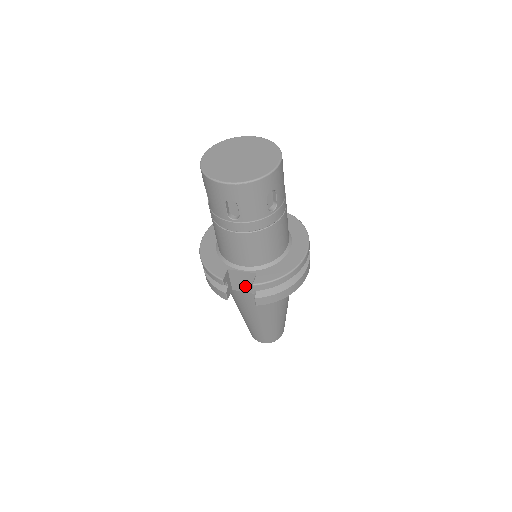
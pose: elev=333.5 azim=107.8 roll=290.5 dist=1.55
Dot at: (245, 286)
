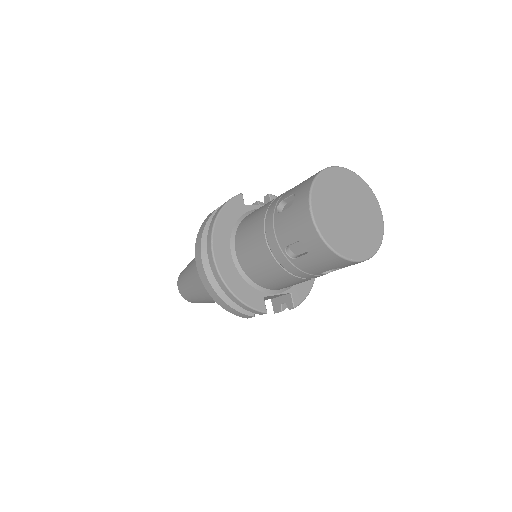
Dot at: (264, 299)
